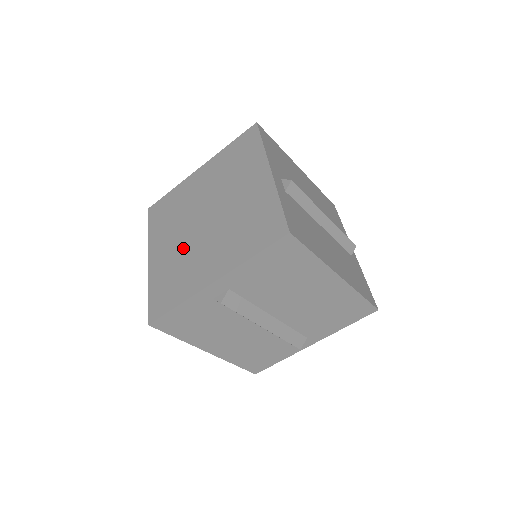
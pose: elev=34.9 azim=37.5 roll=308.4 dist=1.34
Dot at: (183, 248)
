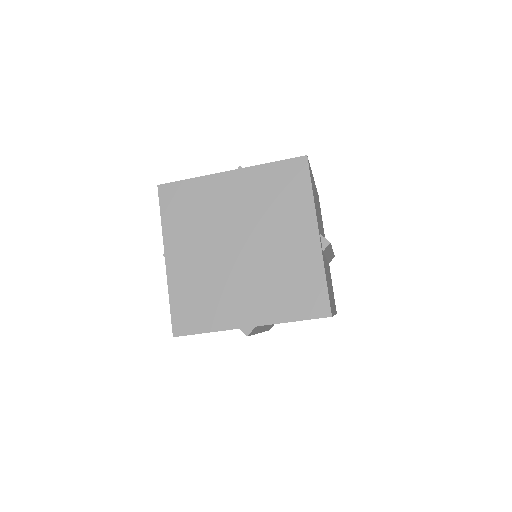
Dot at: (212, 269)
